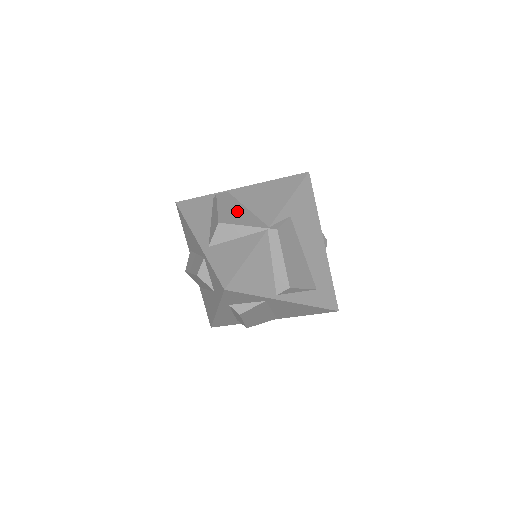
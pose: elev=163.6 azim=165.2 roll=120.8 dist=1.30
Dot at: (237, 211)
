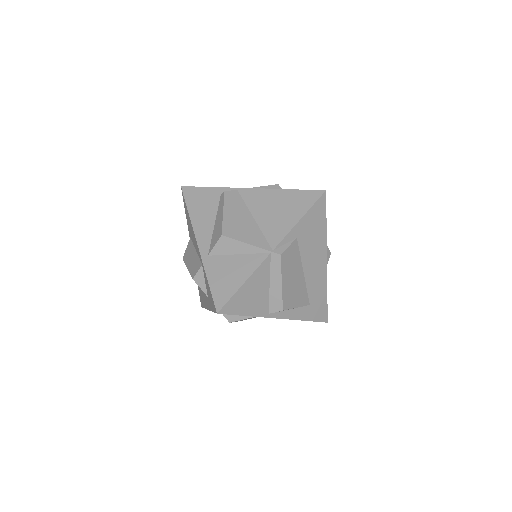
Dot at: (243, 221)
